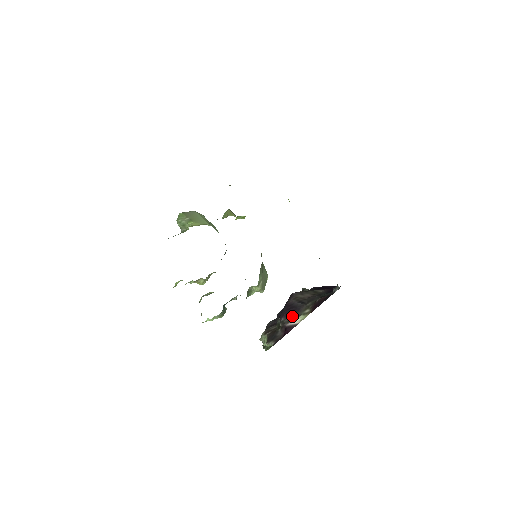
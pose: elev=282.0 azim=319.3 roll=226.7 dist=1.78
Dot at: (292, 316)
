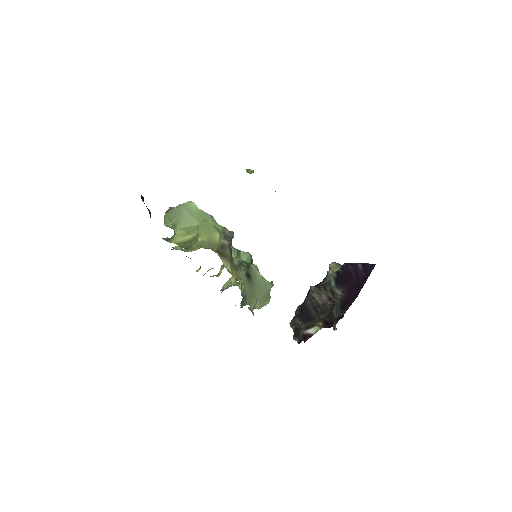
Dot at: (307, 324)
